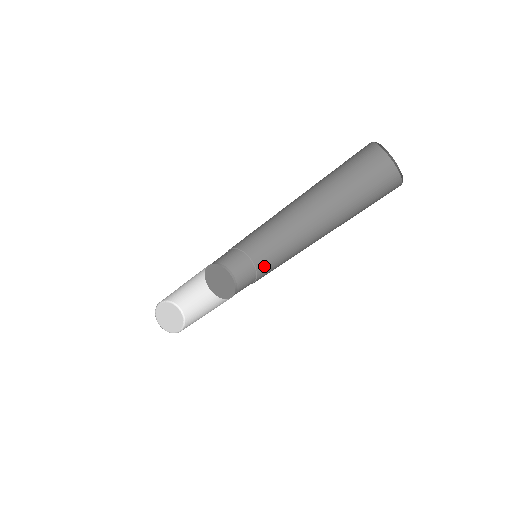
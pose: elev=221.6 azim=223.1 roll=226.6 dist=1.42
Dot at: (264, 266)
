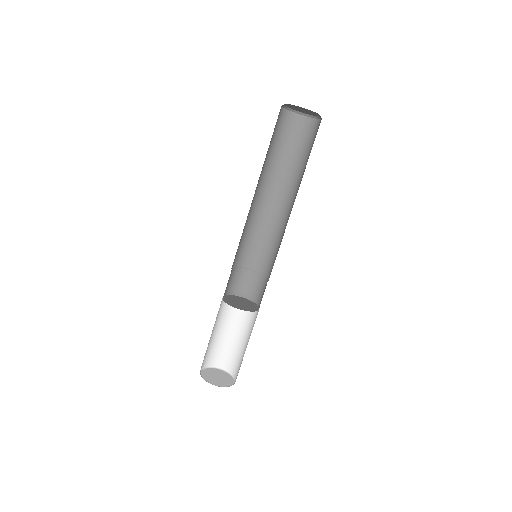
Dot at: (271, 268)
